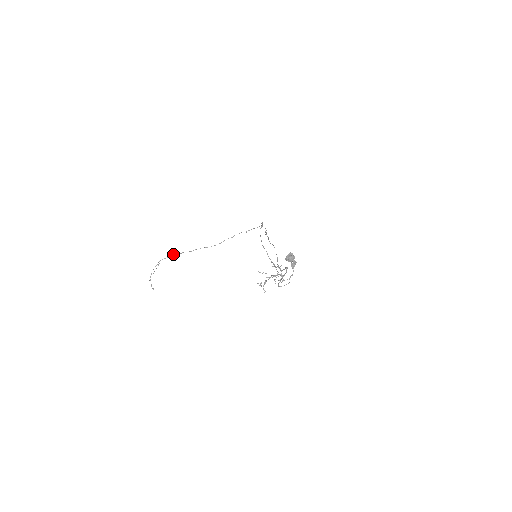
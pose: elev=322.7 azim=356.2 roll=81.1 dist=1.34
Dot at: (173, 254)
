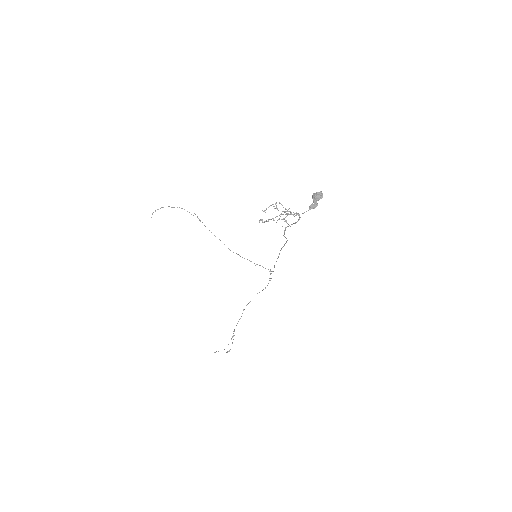
Dot at: (195, 214)
